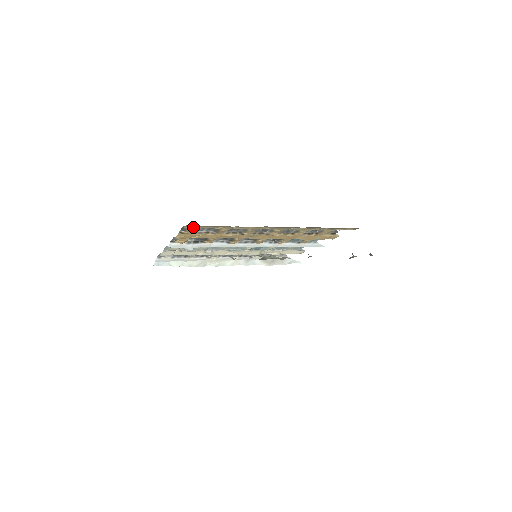
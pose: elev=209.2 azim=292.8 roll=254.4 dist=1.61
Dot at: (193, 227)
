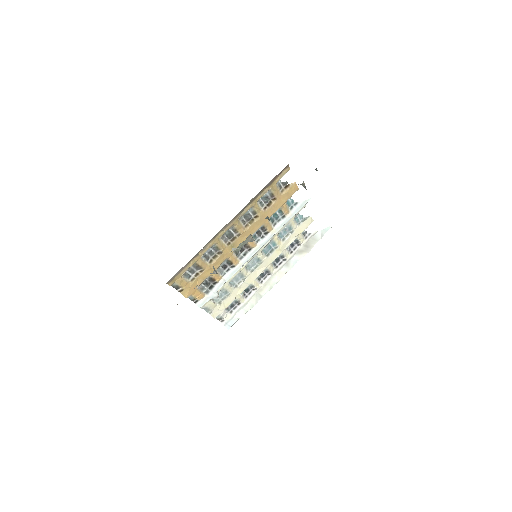
Dot at: (176, 280)
